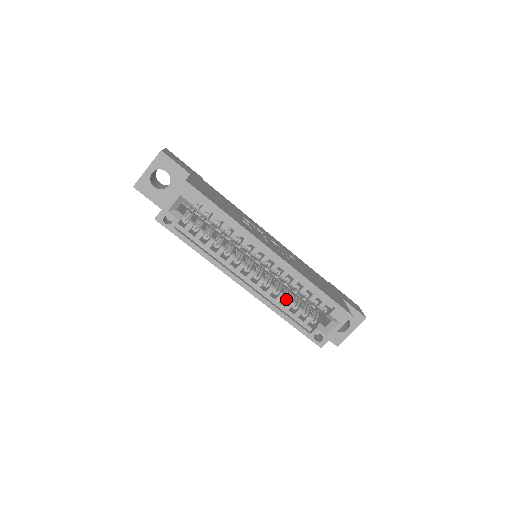
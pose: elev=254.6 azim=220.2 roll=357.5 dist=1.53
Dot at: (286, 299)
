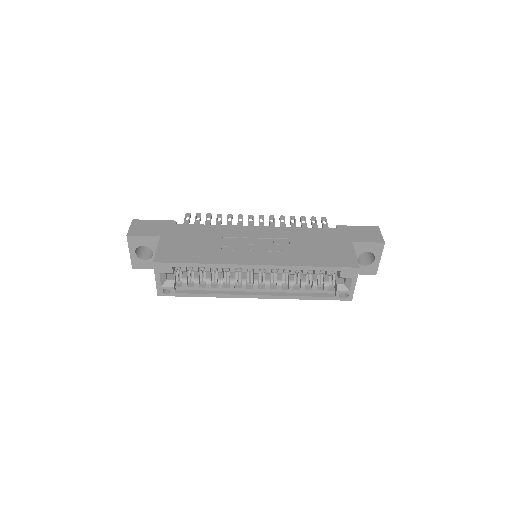
Dot at: (297, 283)
